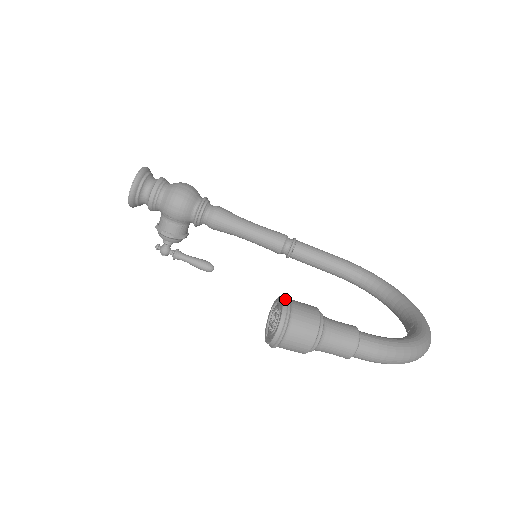
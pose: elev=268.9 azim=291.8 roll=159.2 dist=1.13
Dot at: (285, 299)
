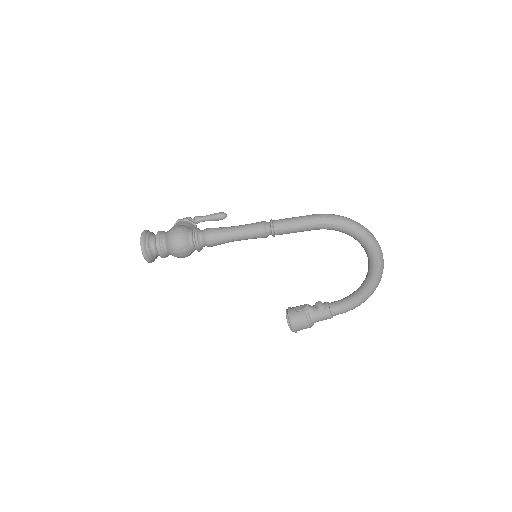
Dot at: (291, 328)
